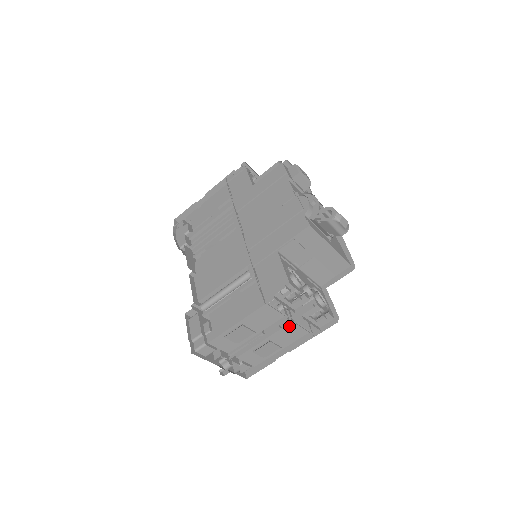
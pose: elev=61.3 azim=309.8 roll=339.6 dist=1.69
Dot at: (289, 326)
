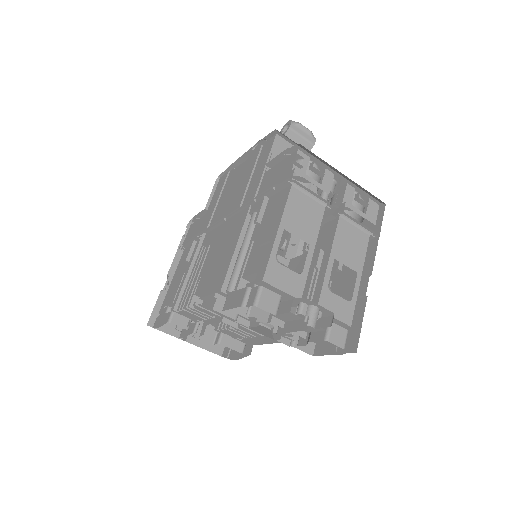
Dot at: (341, 227)
